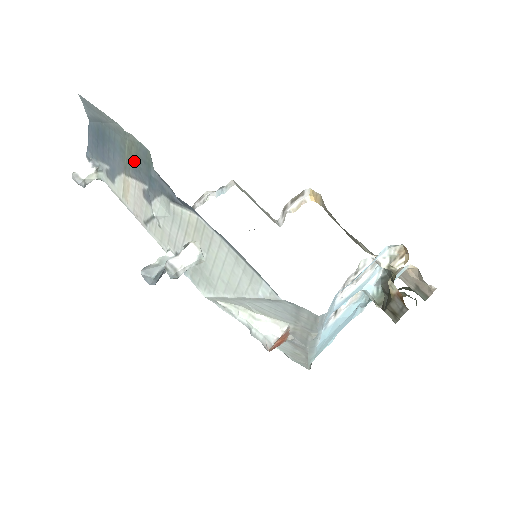
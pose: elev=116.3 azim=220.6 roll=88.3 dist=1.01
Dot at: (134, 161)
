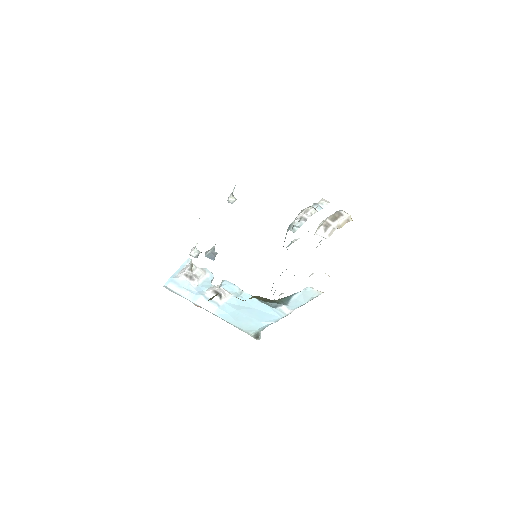
Dot at: occluded
